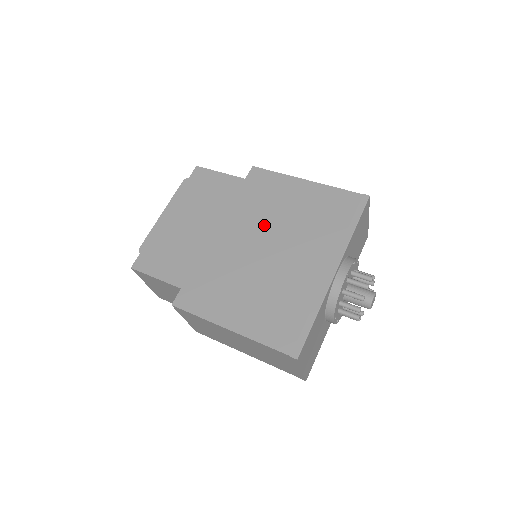
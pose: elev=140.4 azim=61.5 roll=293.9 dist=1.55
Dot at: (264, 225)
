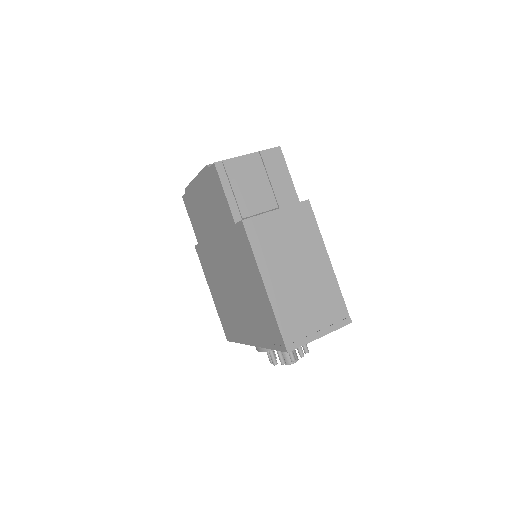
Dot at: (234, 272)
